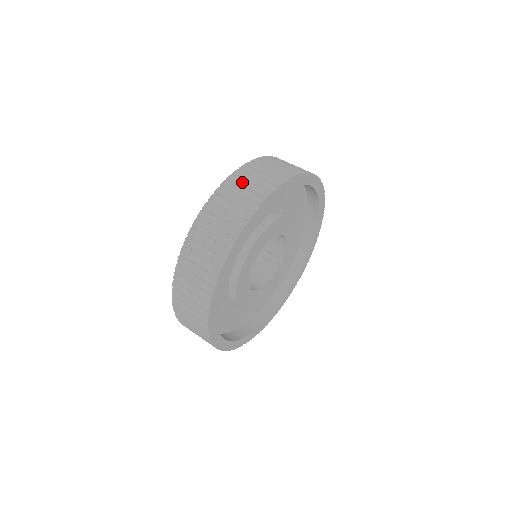
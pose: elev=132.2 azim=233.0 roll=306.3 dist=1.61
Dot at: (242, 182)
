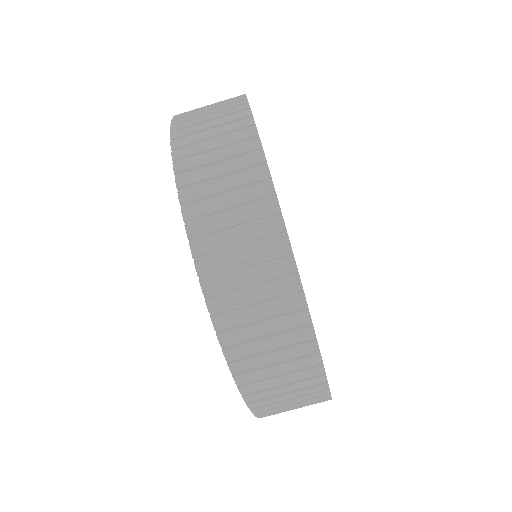
Dot at: (280, 410)
